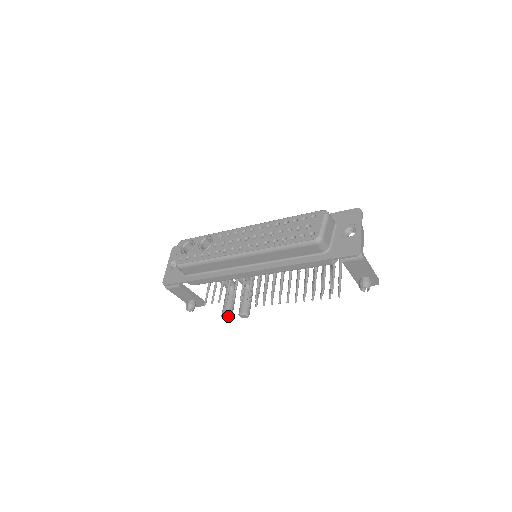
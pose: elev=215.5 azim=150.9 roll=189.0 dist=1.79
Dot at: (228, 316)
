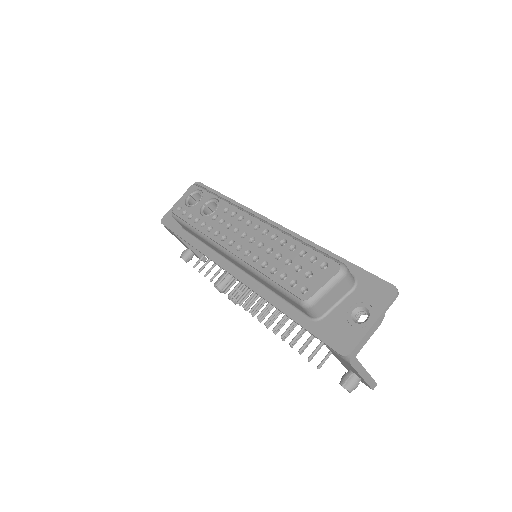
Dot at: (219, 289)
